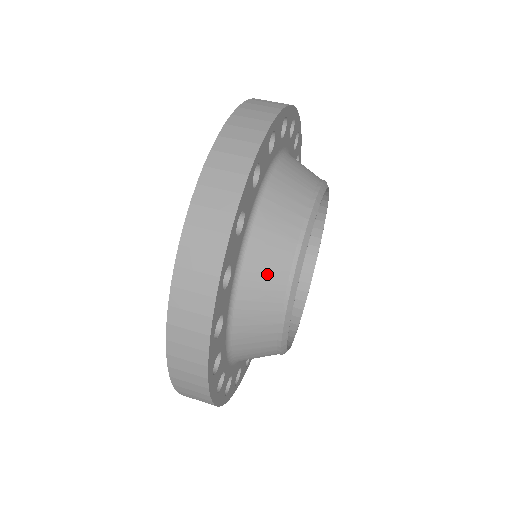
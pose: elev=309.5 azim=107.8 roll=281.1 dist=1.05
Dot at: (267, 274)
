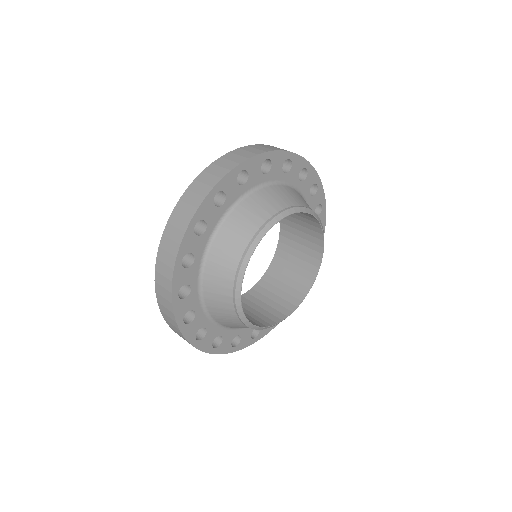
Dot at: (232, 241)
